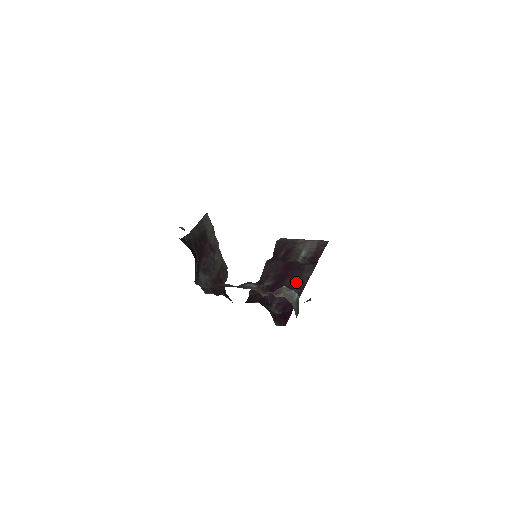
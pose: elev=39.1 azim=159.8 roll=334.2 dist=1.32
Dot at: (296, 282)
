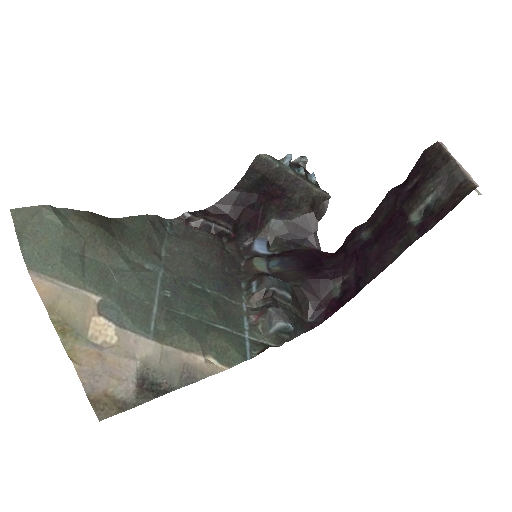
Dot at: (379, 257)
